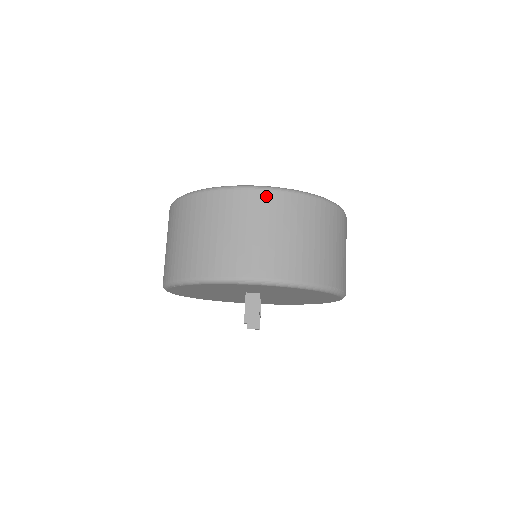
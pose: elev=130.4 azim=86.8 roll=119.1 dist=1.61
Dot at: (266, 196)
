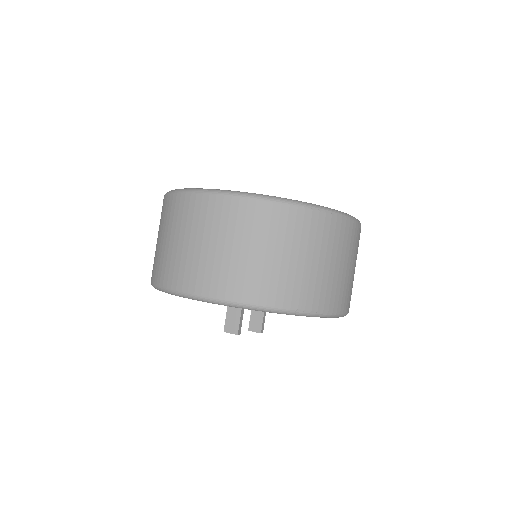
Dot at: (227, 203)
